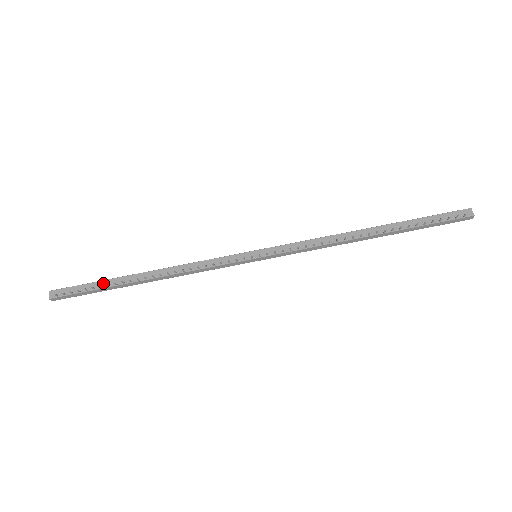
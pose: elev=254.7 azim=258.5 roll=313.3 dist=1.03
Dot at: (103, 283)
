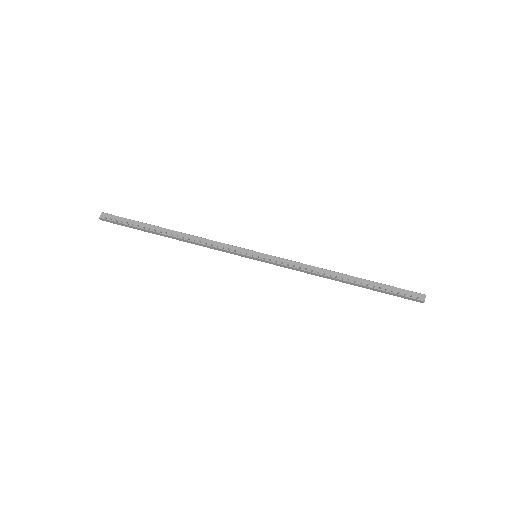
Dot at: (141, 224)
